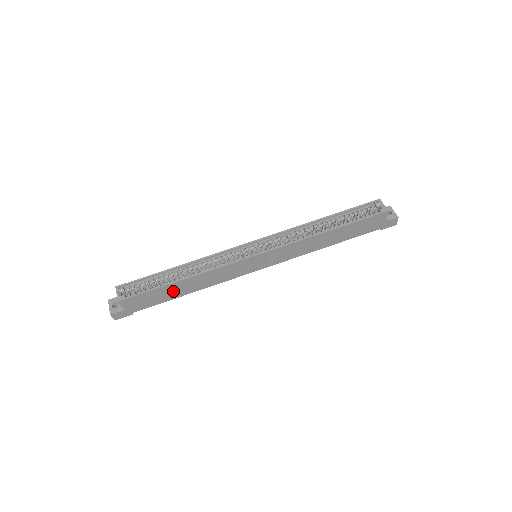
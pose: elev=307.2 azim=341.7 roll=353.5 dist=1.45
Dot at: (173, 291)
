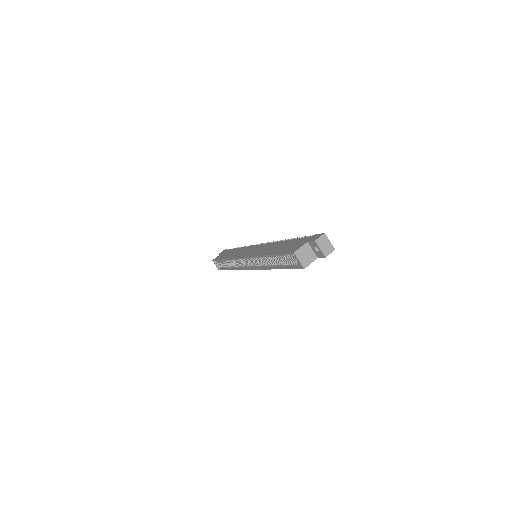
Dot at: occluded
